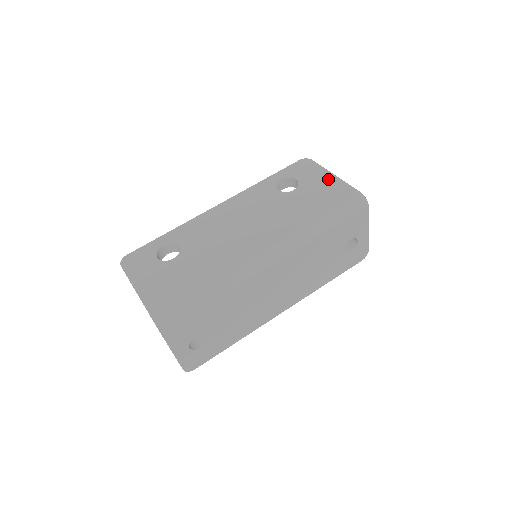
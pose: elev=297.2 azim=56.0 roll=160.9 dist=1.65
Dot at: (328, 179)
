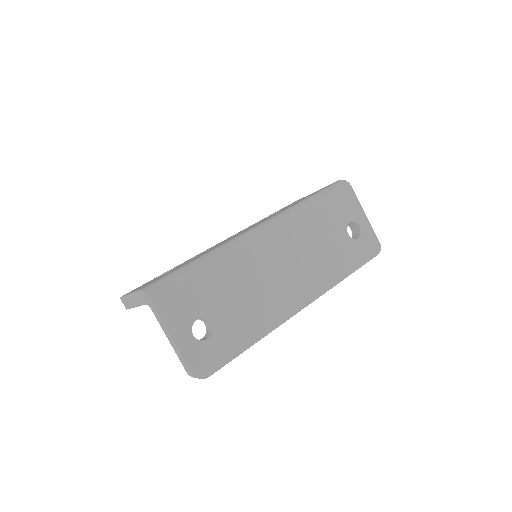
Dot at: occluded
